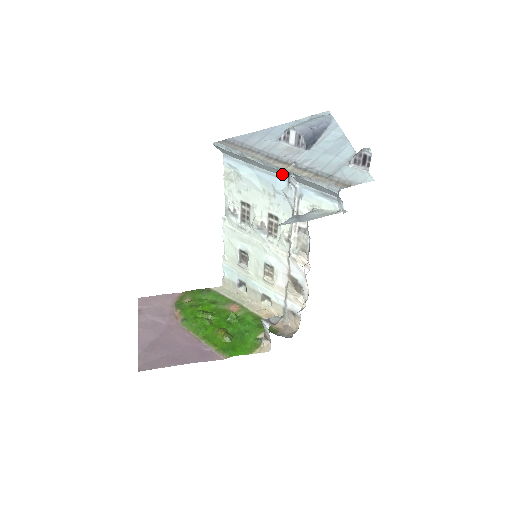
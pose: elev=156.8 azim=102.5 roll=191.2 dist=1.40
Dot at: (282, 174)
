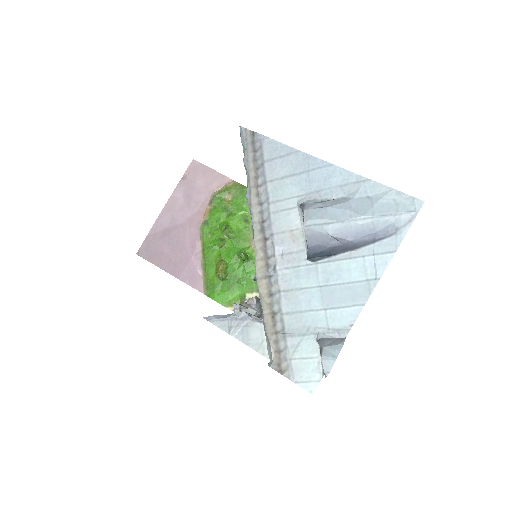
Dot at: occluded
